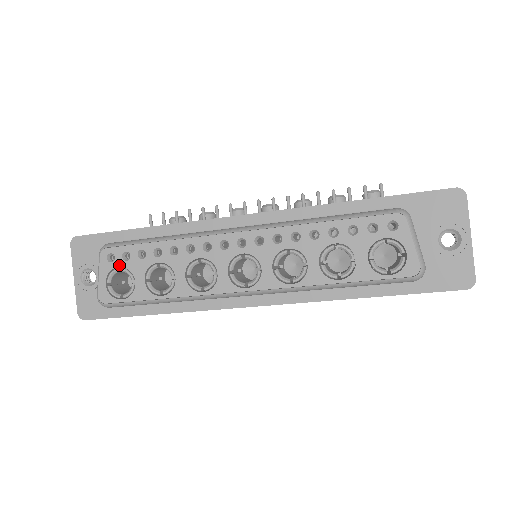
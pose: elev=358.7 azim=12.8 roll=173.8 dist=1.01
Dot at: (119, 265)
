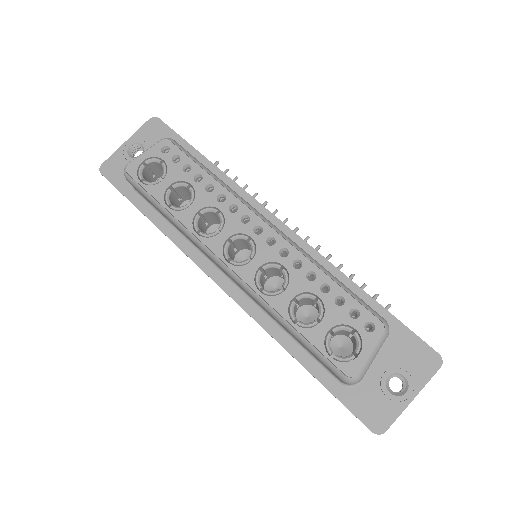
Dot at: (165, 159)
